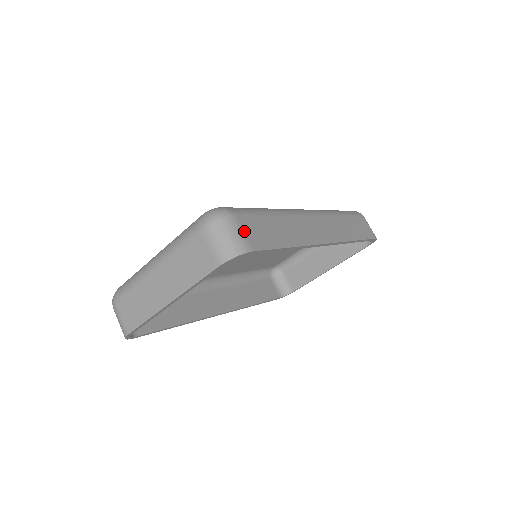
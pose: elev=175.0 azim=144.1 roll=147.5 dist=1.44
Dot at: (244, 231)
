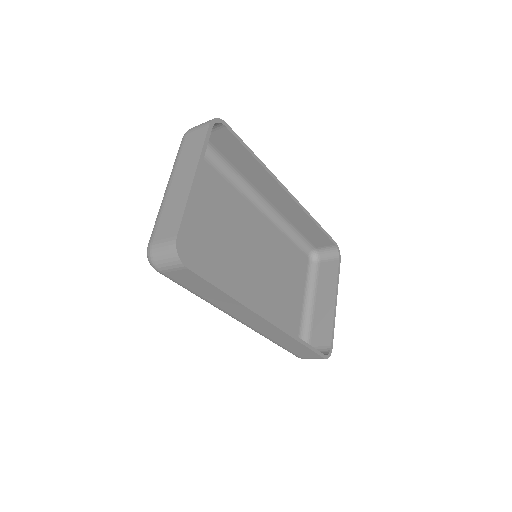
Dot at: (214, 129)
